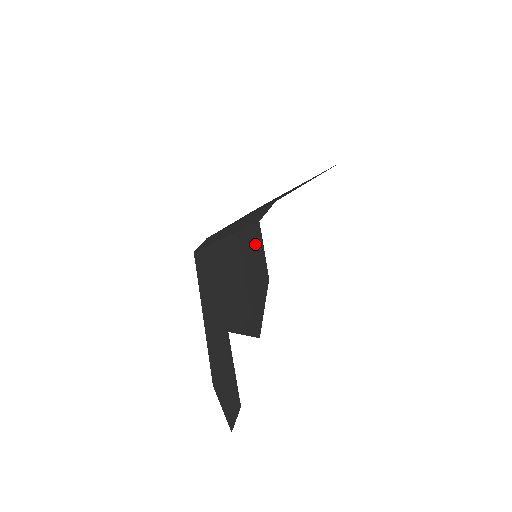
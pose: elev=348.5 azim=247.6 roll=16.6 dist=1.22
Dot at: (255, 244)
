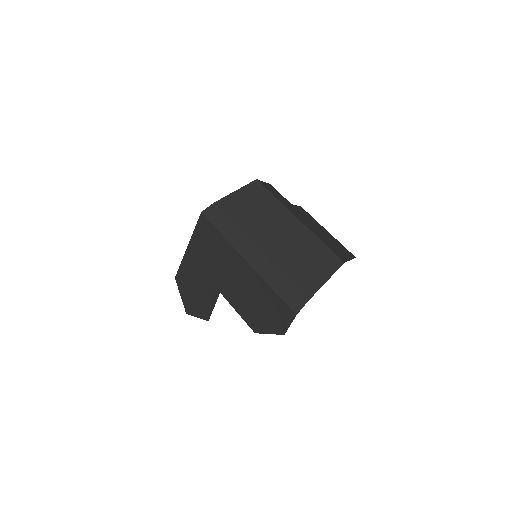
Dot at: (284, 314)
